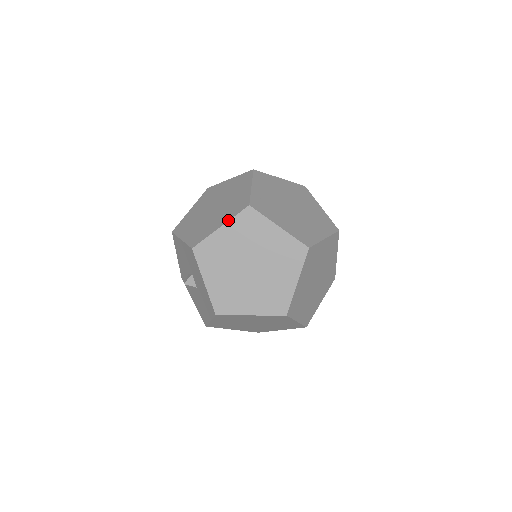
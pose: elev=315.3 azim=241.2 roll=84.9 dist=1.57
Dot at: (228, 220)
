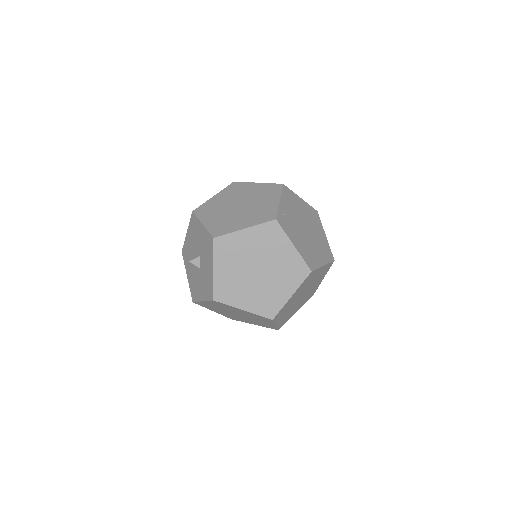
Dot at: (253, 225)
